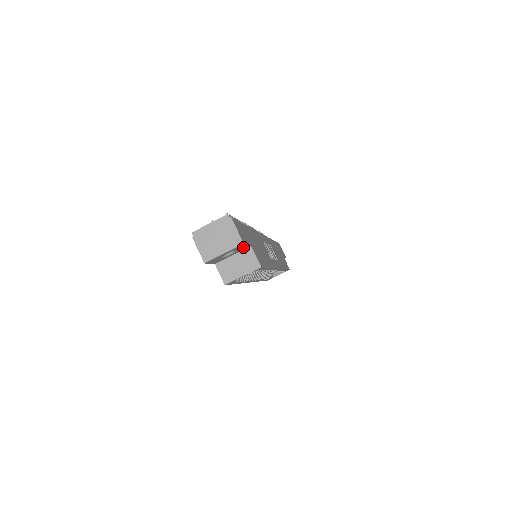
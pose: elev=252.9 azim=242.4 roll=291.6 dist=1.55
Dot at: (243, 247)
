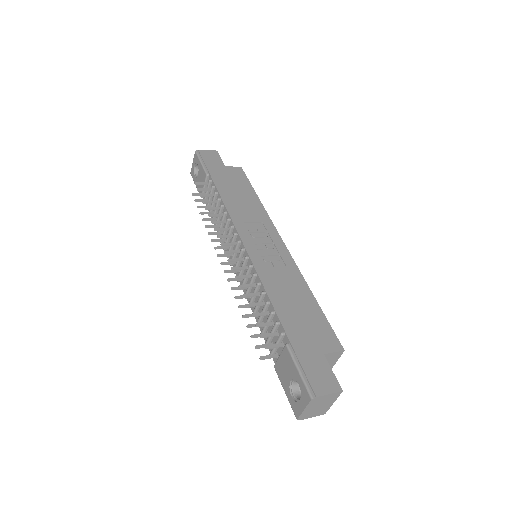
Dot at: (328, 372)
